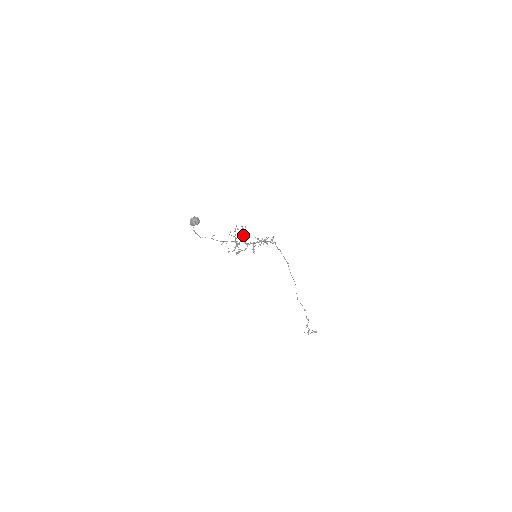
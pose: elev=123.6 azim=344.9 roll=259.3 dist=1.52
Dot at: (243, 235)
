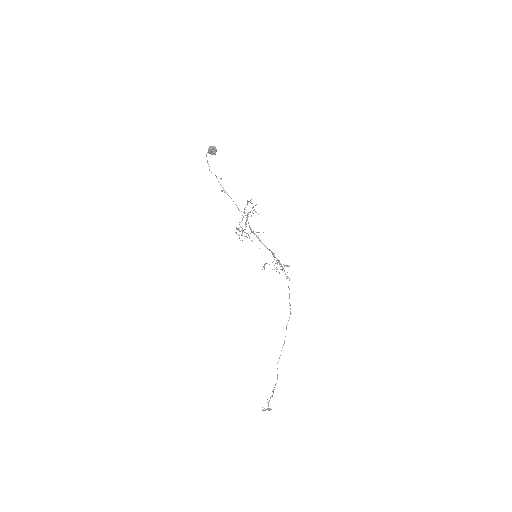
Dot at: (251, 215)
